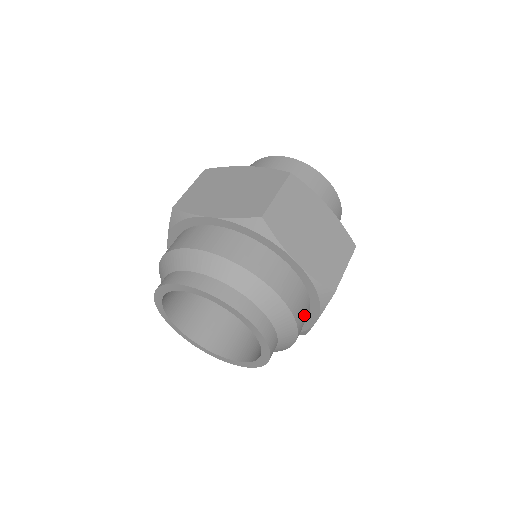
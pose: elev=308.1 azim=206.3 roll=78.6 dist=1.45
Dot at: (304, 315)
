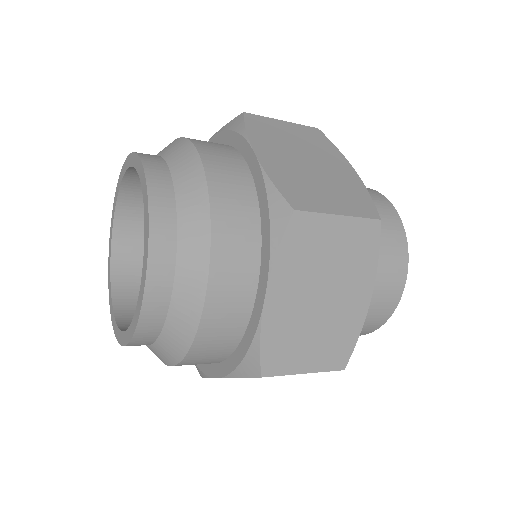
Dot at: (238, 243)
